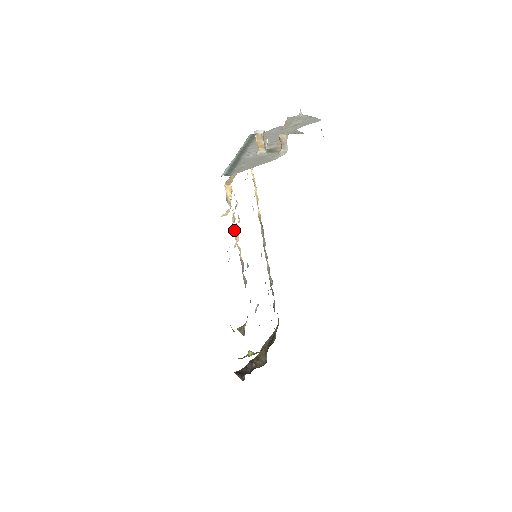
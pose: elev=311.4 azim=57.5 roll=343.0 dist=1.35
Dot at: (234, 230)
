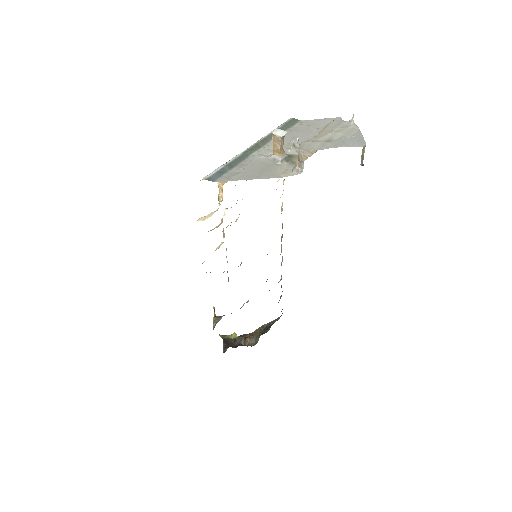
Dot at: (223, 230)
